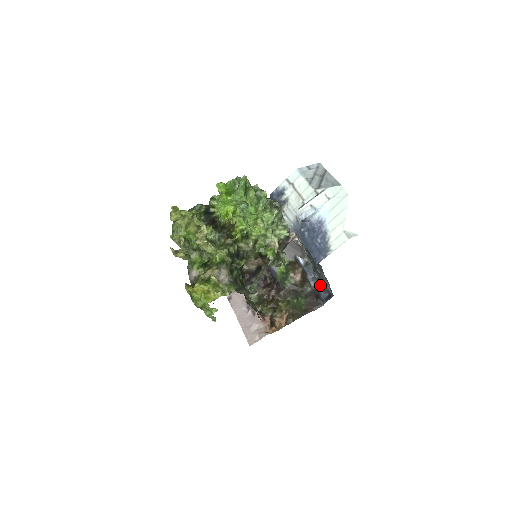
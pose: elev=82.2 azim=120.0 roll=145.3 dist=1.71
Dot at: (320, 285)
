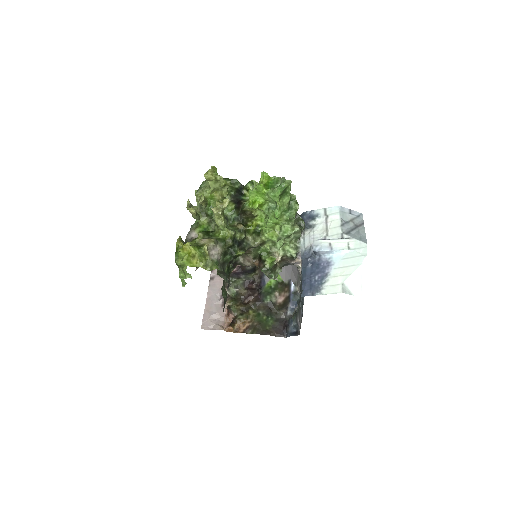
Dot at: (294, 318)
